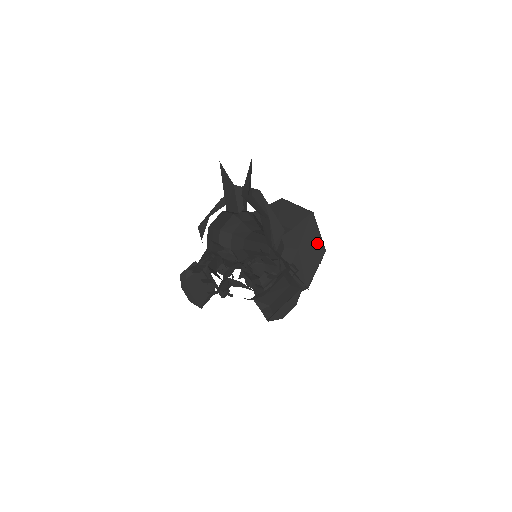
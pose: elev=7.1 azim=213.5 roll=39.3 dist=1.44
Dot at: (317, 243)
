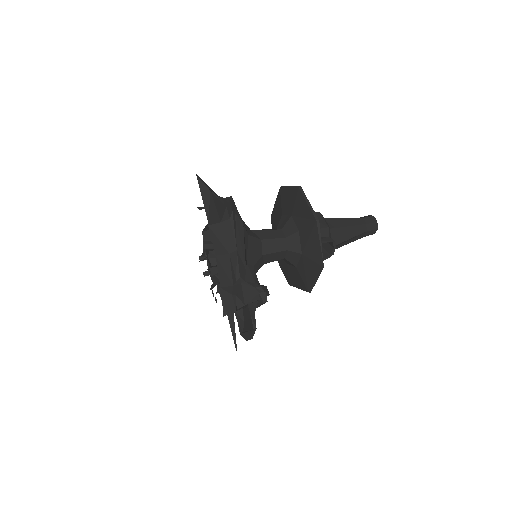
Dot at: (317, 256)
